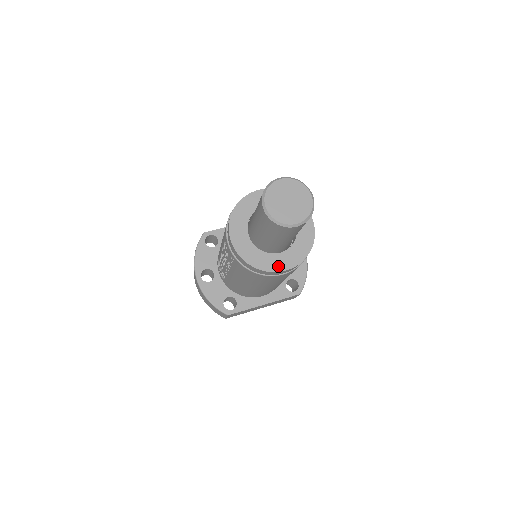
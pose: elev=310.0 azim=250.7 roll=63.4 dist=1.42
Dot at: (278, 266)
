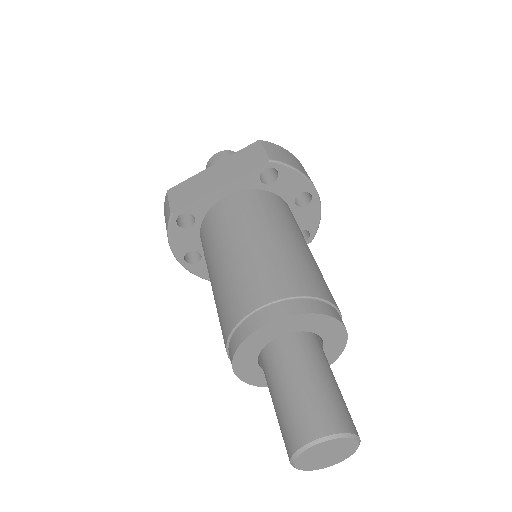
Dot at: occluded
